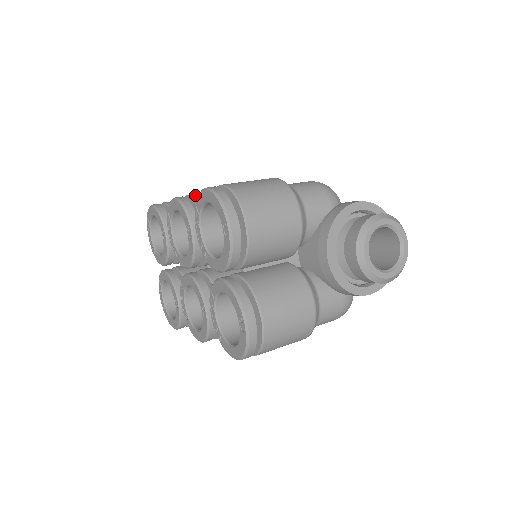
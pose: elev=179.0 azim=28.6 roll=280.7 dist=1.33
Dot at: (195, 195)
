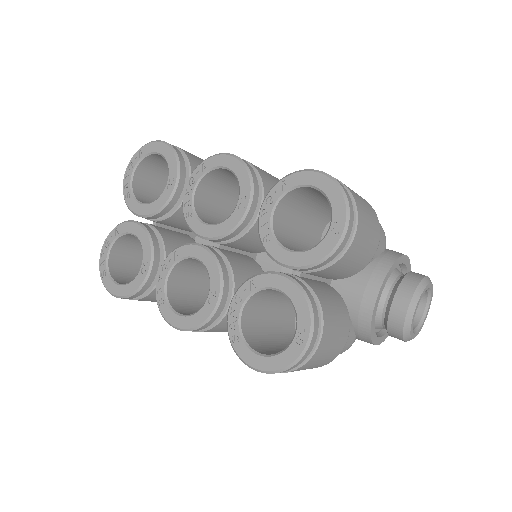
Dot at: occluded
